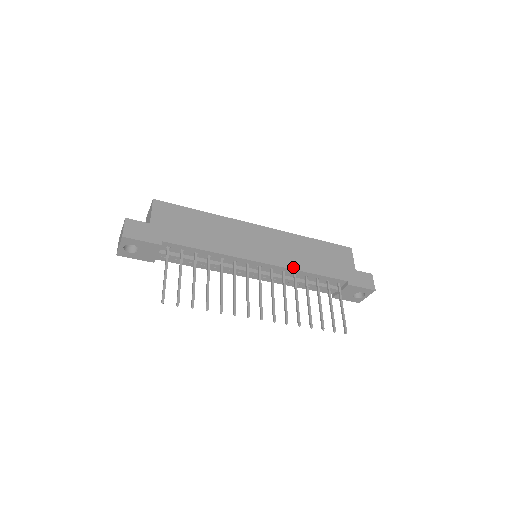
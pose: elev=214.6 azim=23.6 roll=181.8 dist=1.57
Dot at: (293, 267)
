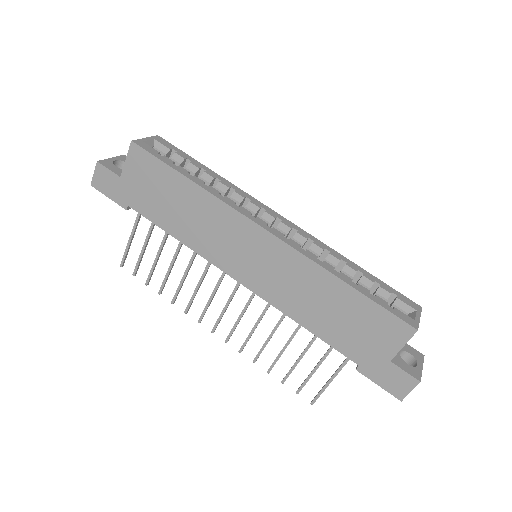
Dot at: (280, 307)
